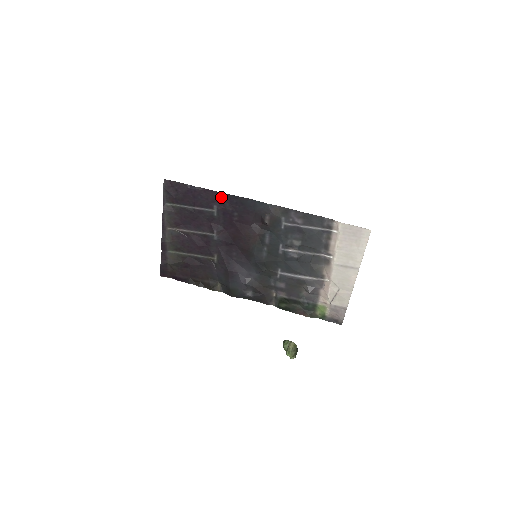
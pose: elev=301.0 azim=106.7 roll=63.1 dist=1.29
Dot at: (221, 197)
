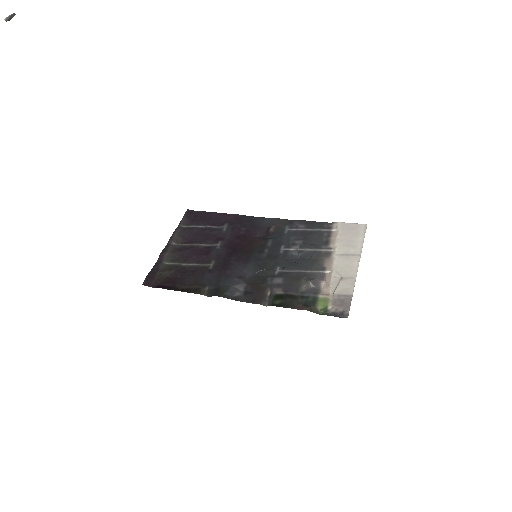
Dot at: (234, 217)
